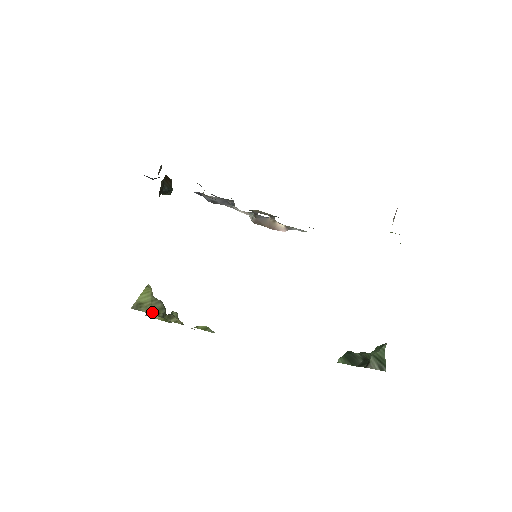
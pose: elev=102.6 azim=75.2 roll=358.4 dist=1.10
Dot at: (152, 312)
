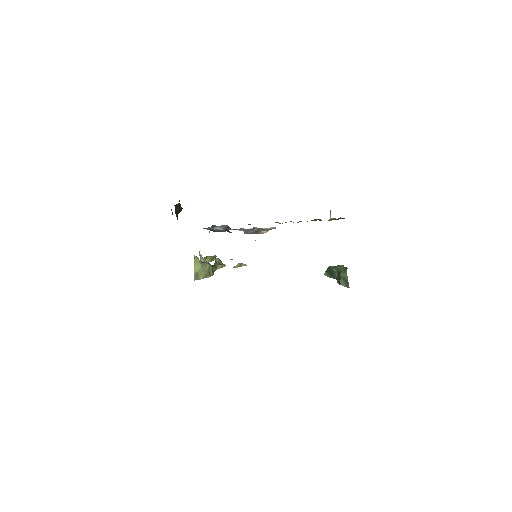
Dot at: (206, 276)
